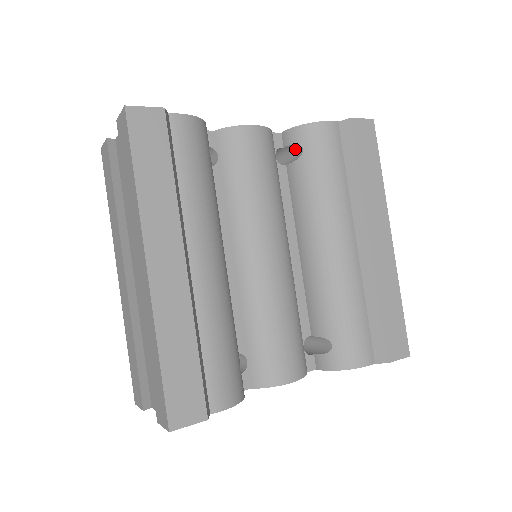
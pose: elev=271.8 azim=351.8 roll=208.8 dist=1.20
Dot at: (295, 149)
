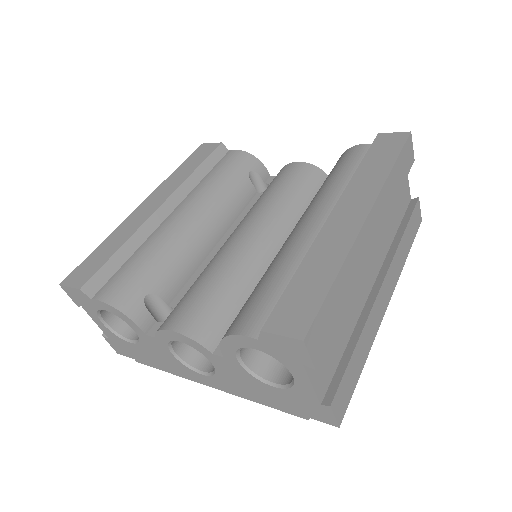
Dot at: occluded
